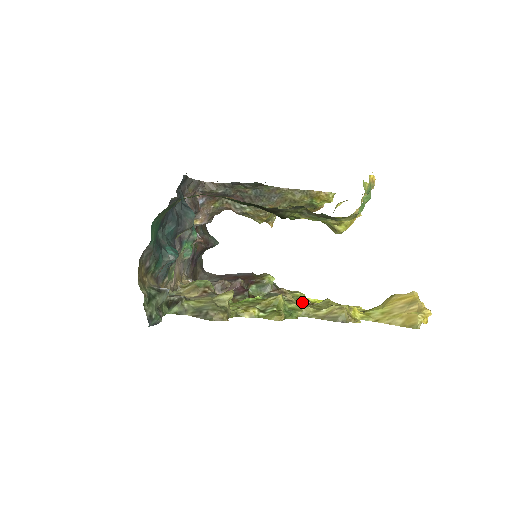
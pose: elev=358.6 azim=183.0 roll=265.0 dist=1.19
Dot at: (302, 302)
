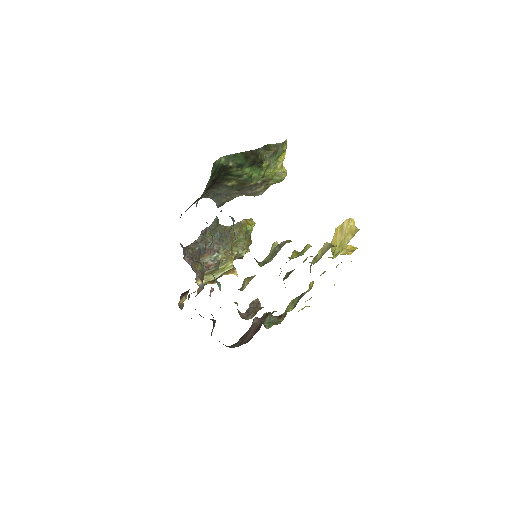
Dot at: (301, 294)
